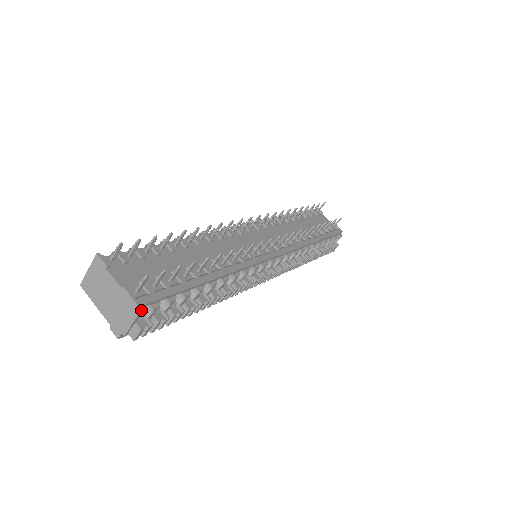
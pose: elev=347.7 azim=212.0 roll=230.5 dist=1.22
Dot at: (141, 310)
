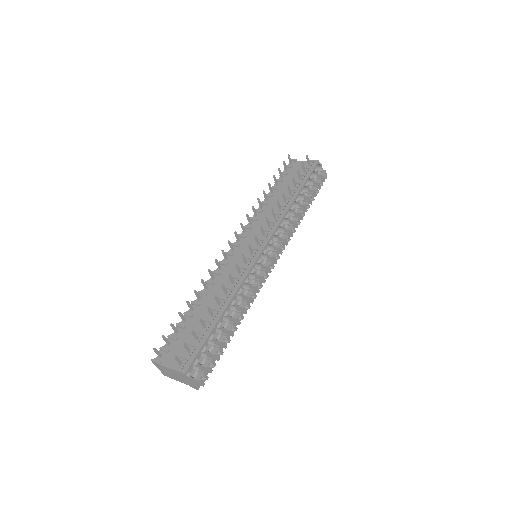
Dot at: (188, 374)
